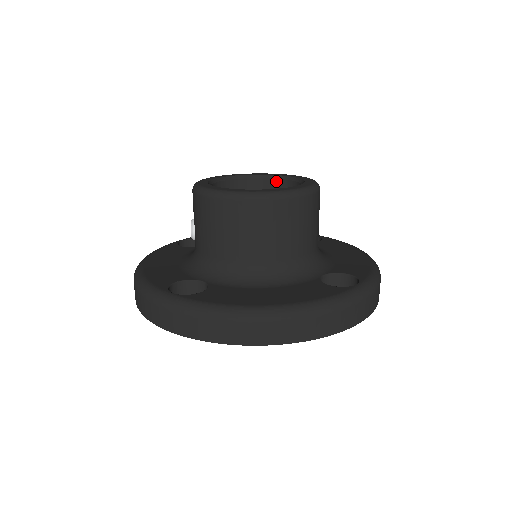
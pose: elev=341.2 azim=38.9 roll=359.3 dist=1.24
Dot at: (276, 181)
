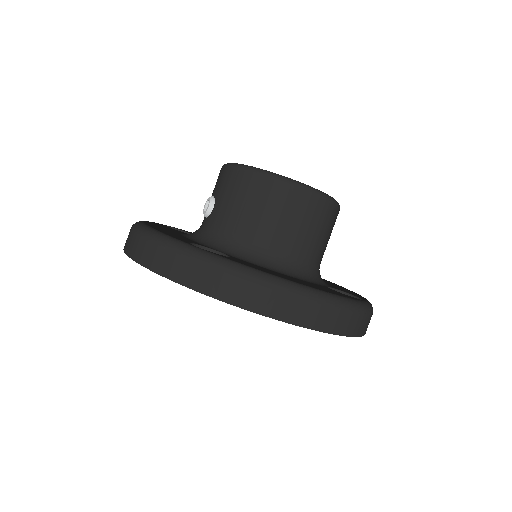
Dot at: occluded
